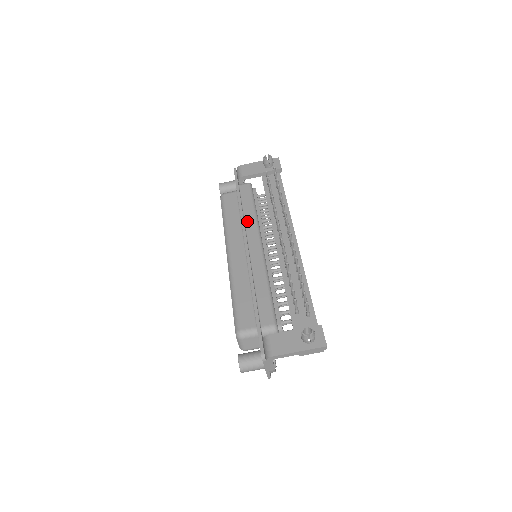
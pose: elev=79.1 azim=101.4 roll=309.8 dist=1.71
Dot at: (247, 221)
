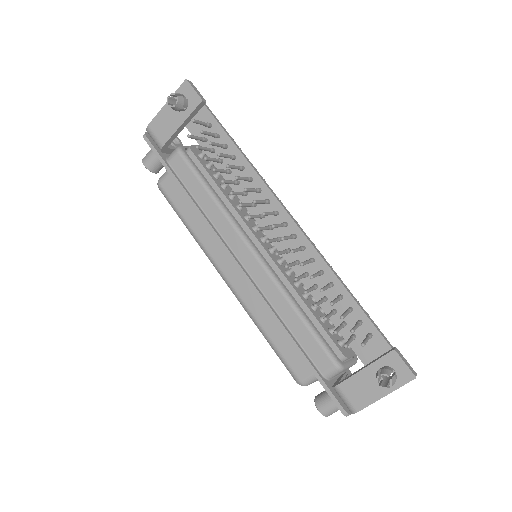
Dot at: (215, 221)
